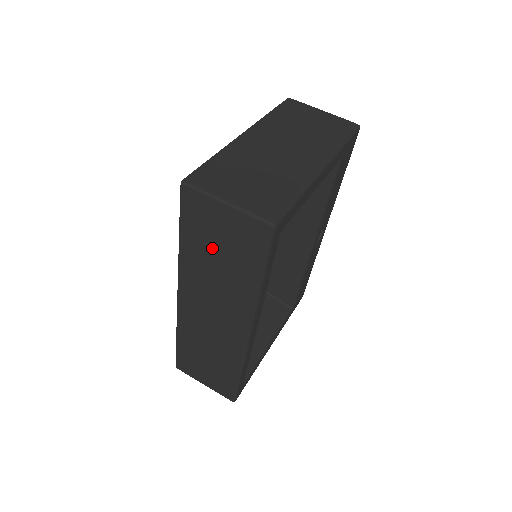
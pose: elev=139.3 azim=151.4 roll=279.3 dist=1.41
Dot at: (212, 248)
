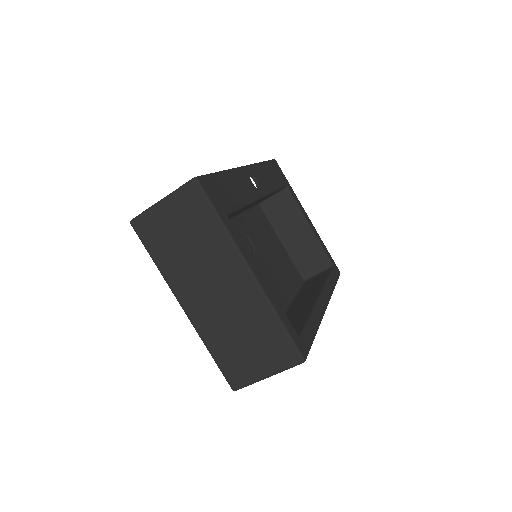
Dot at: occluded
